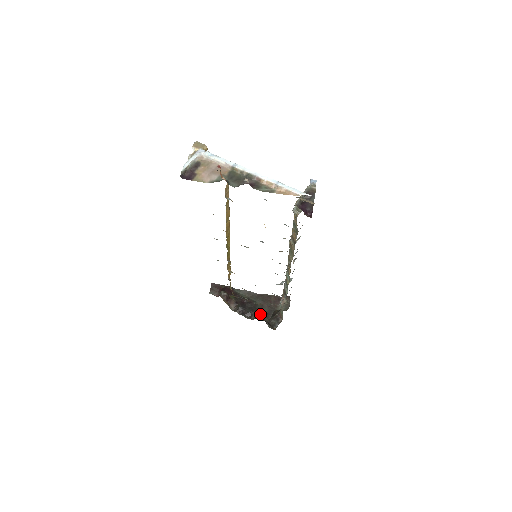
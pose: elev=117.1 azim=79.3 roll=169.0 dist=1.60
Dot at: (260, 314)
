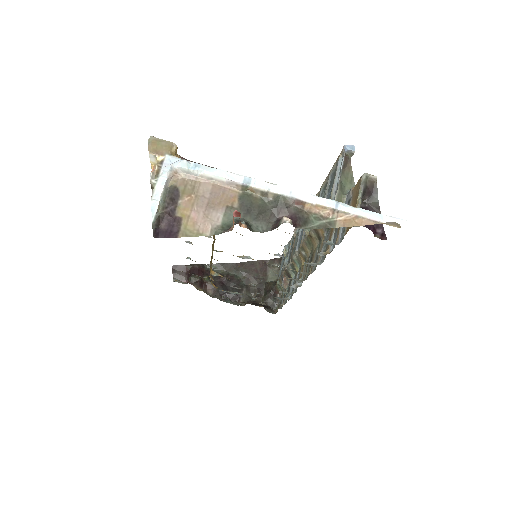
Dot at: (249, 293)
